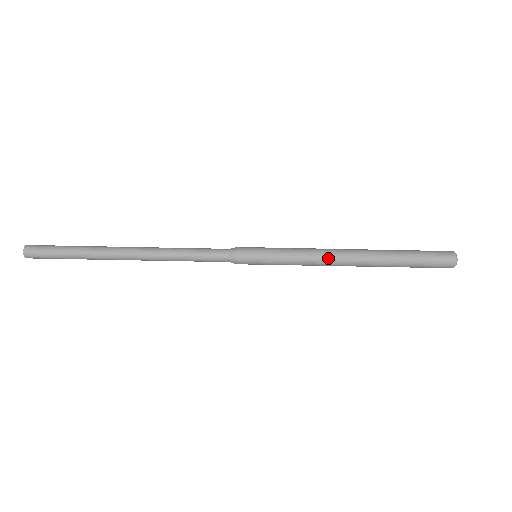
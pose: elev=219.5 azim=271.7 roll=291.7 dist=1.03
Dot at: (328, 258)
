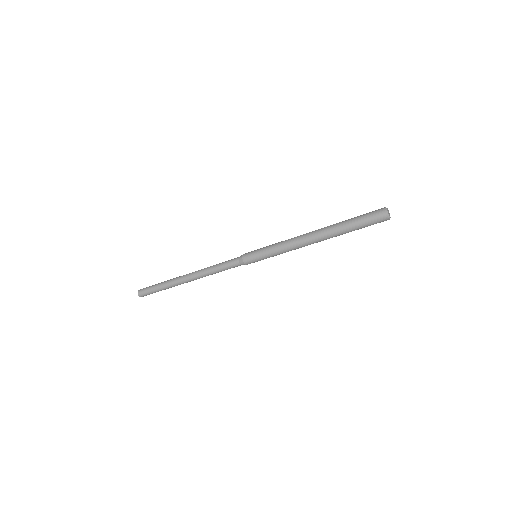
Dot at: (296, 240)
